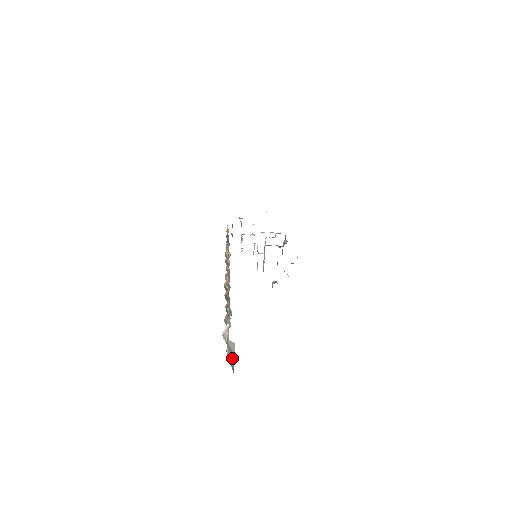
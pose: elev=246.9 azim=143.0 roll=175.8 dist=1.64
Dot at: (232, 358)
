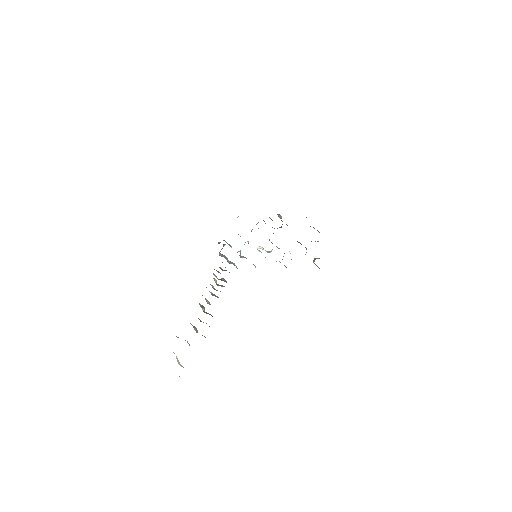
Dot at: occluded
